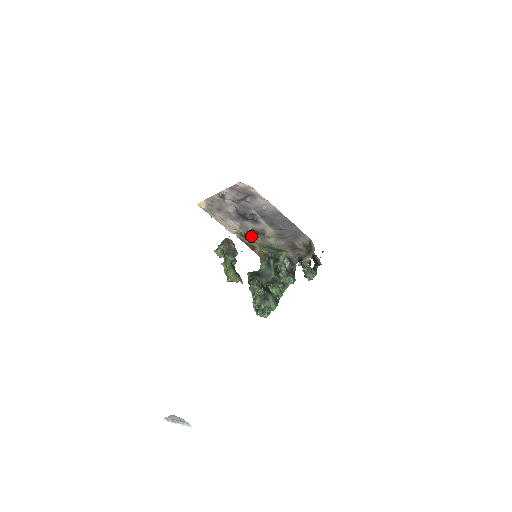
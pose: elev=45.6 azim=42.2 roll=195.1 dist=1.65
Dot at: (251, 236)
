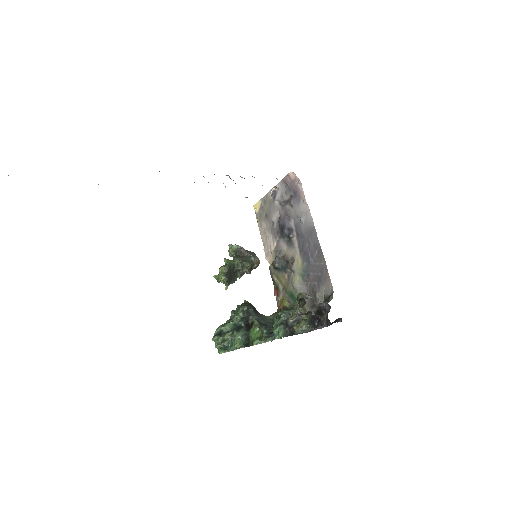
Dot at: (281, 268)
